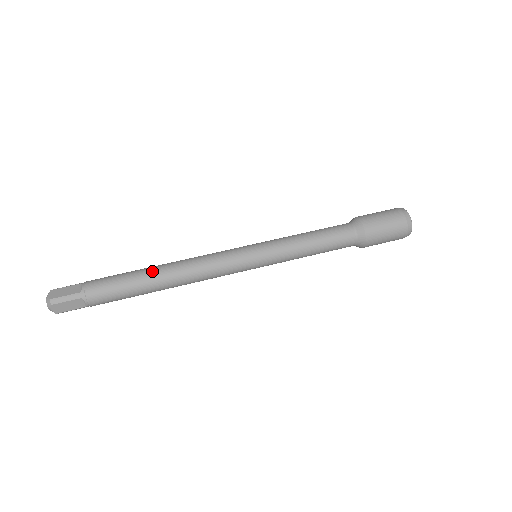
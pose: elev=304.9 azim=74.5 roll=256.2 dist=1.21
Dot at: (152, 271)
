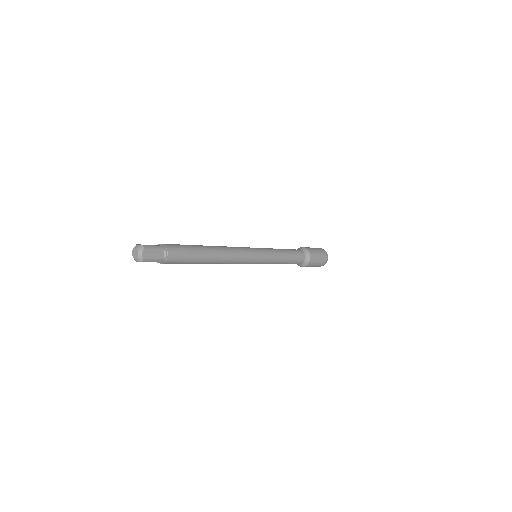
Dot at: occluded
